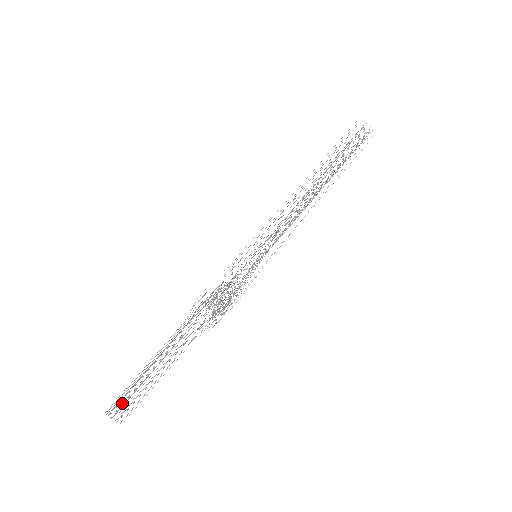
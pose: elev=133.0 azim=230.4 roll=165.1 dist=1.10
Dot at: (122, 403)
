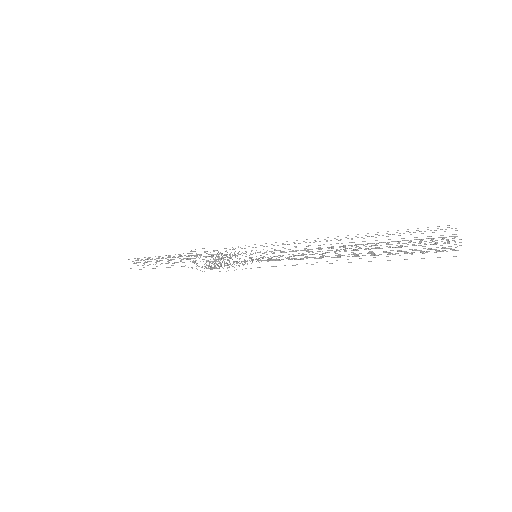
Dot at: occluded
